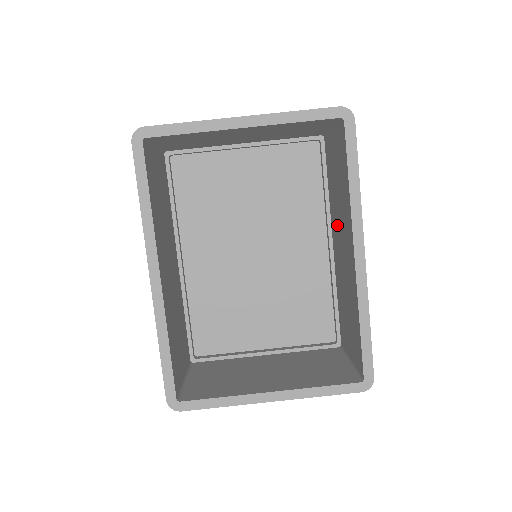
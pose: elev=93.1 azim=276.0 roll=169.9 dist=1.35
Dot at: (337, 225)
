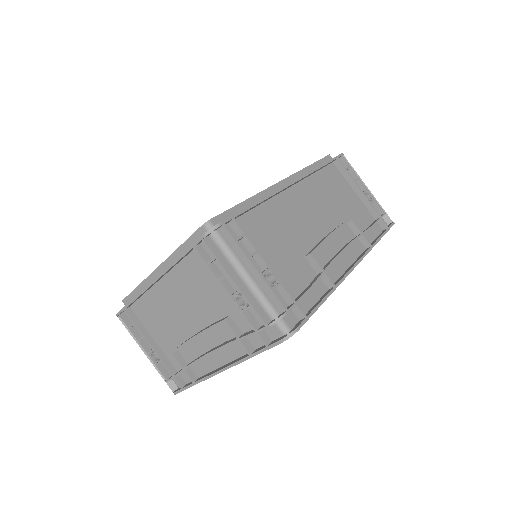
Dot at: (297, 225)
